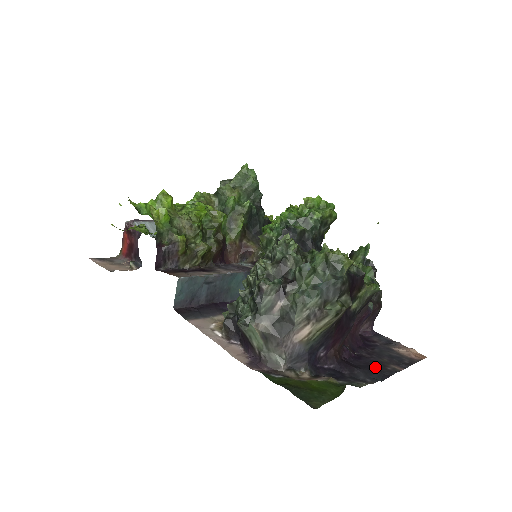
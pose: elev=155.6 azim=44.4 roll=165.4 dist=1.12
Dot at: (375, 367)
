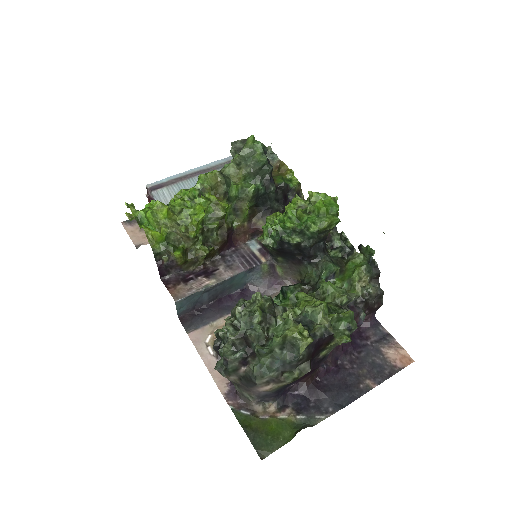
Dot at: (349, 384)
